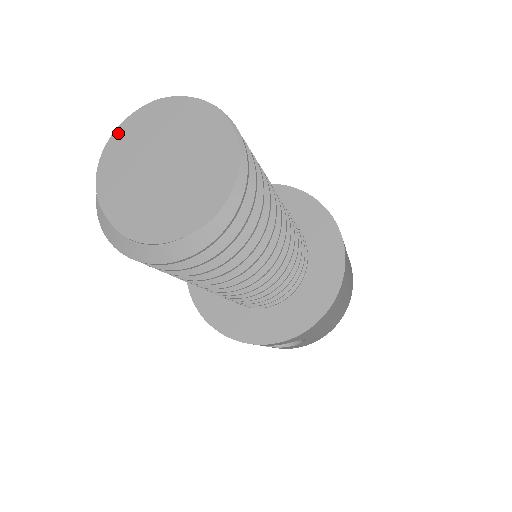
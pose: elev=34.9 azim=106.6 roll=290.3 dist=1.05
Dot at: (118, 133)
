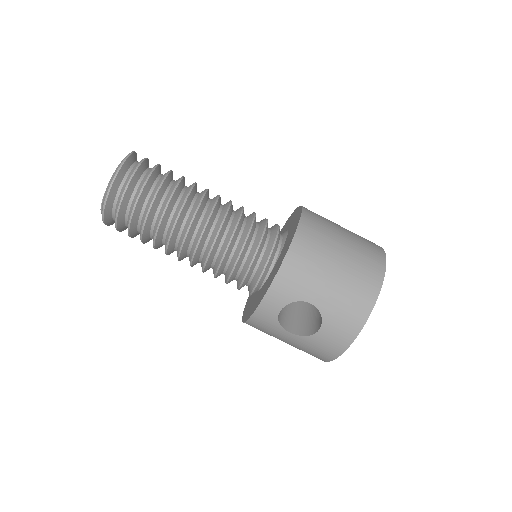
Dot at: occluded
